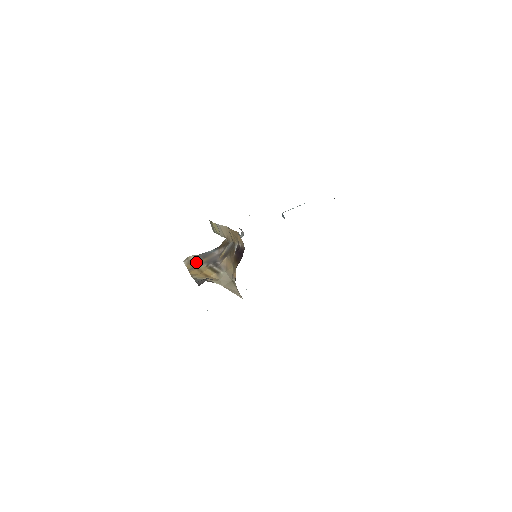
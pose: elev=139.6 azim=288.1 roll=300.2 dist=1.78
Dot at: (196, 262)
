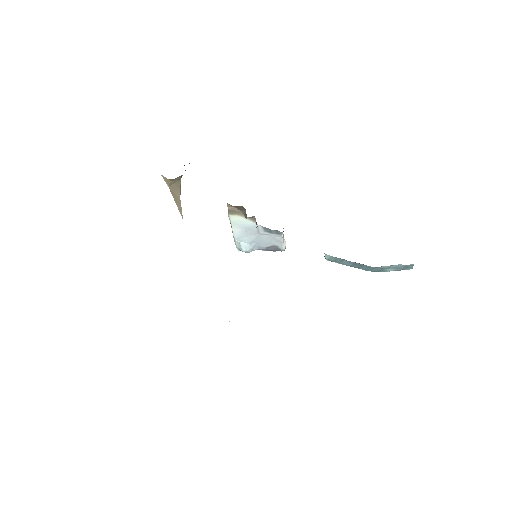
Dot at: occluded
